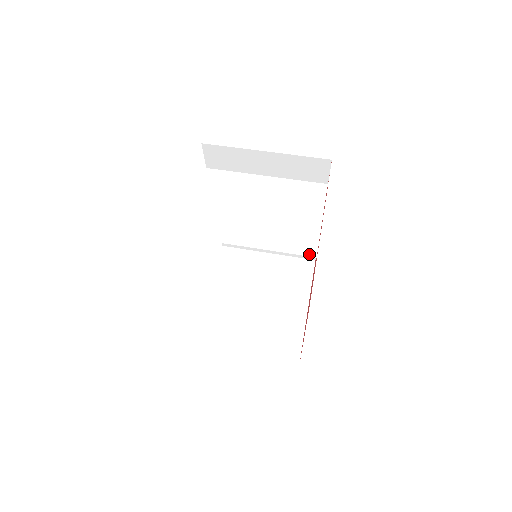
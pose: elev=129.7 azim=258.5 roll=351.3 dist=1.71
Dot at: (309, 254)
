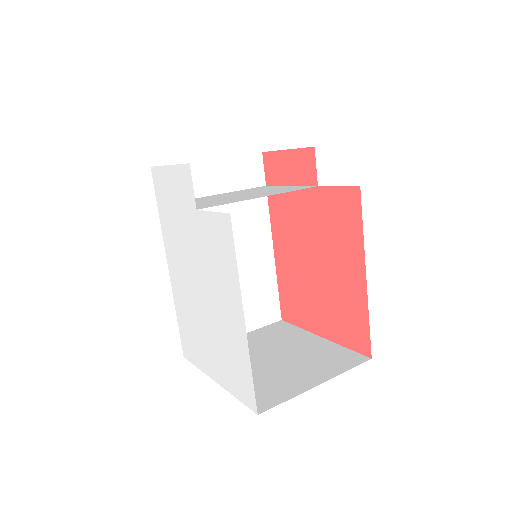
Dot at: (310, 187)
